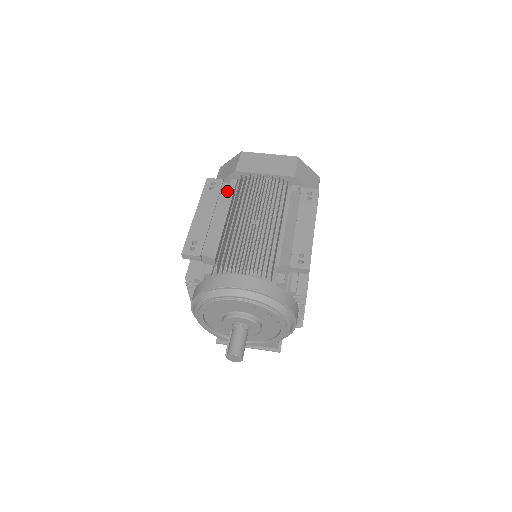
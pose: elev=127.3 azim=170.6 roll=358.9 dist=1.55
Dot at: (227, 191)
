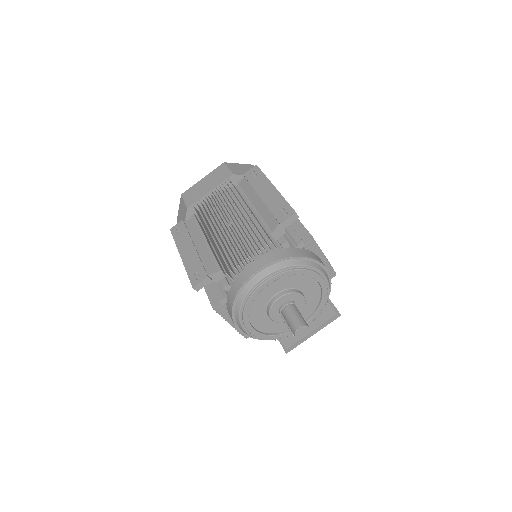
Dot at: (192, 224)
